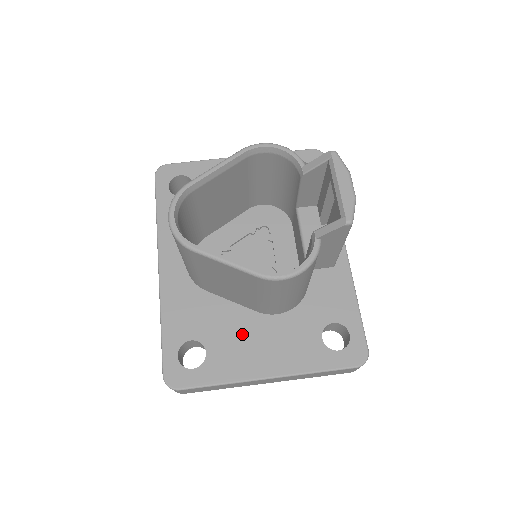
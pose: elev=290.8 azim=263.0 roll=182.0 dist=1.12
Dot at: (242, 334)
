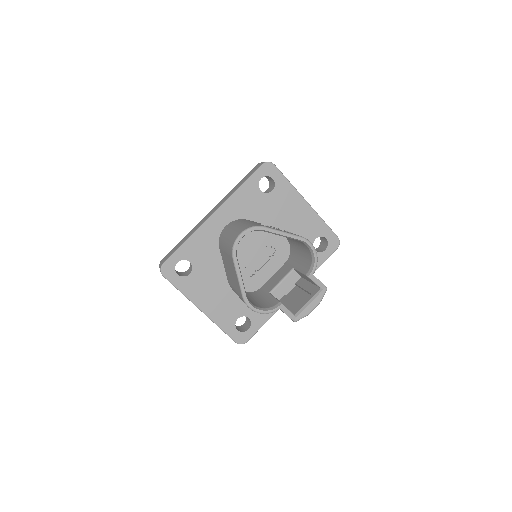
Dot at: (212, 283)
